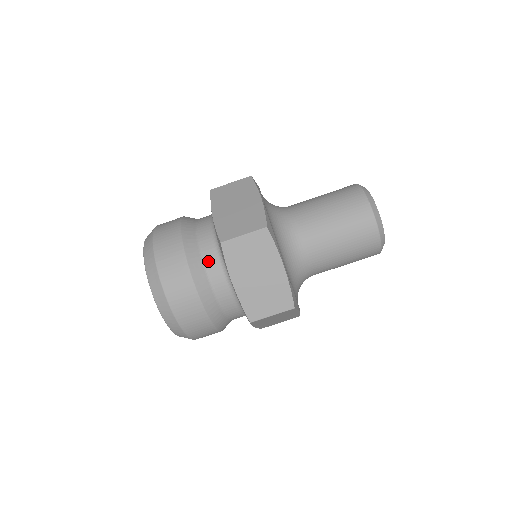
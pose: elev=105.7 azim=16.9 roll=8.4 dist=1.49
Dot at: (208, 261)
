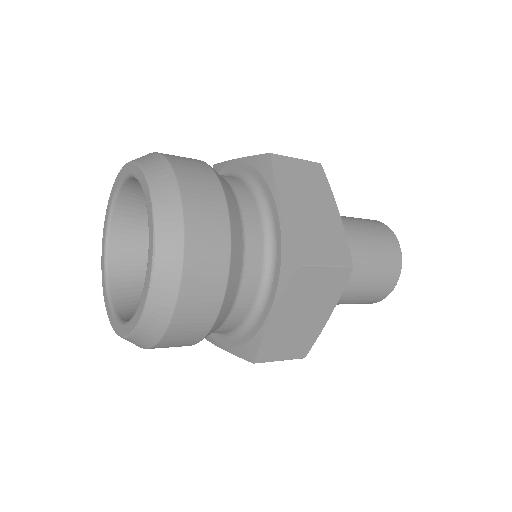
Dot at: (236, 186)
